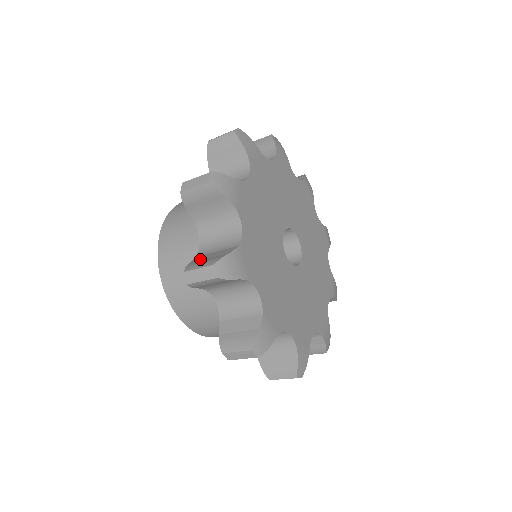
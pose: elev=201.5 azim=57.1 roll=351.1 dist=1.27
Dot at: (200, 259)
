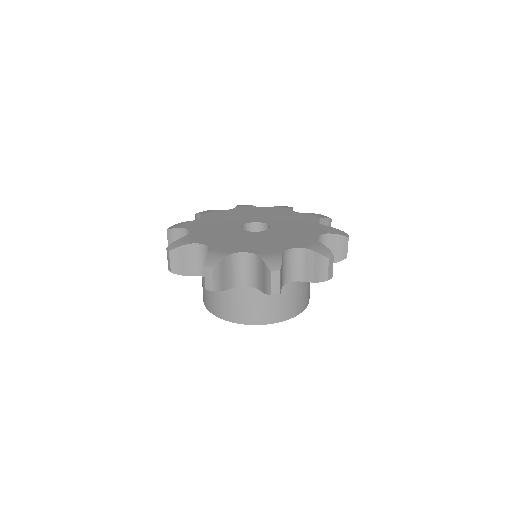
Dot at: occluded
